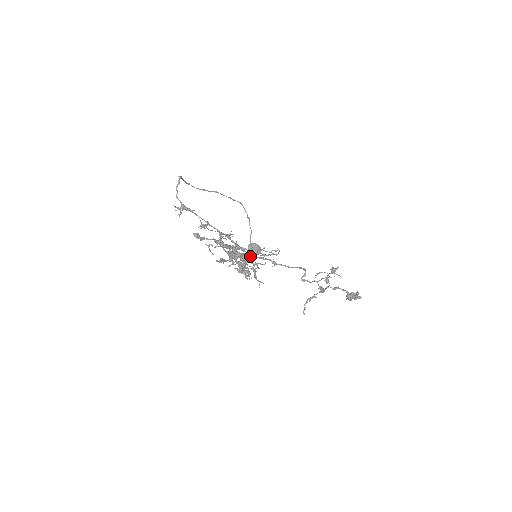
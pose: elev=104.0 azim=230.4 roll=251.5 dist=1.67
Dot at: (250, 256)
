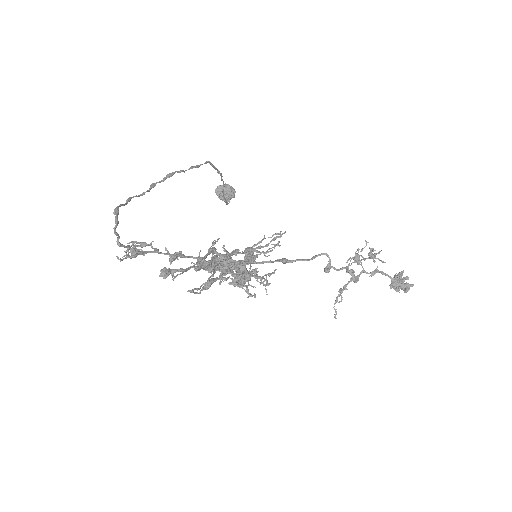
Dot at: occluded
